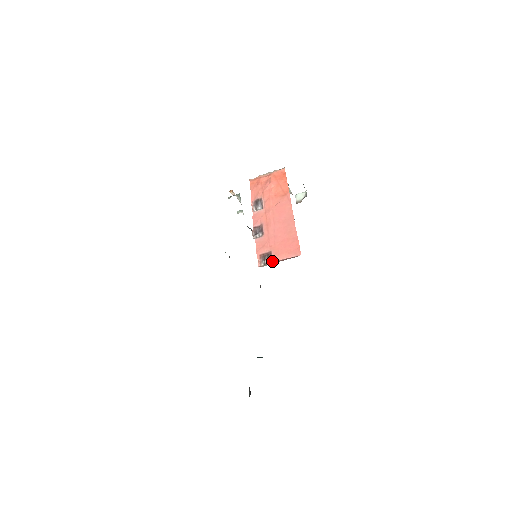
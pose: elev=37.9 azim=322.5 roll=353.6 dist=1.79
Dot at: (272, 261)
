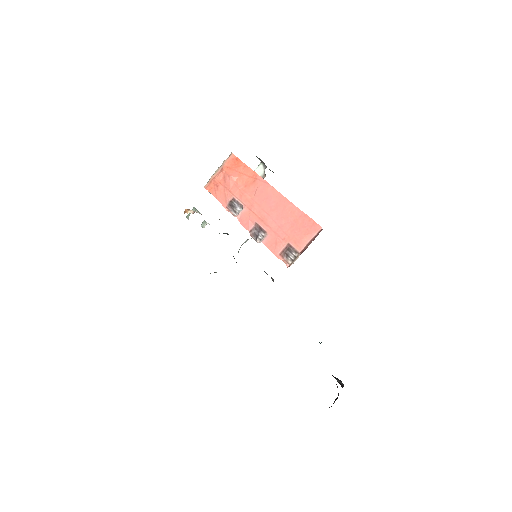
Dot at: (298, 252)
